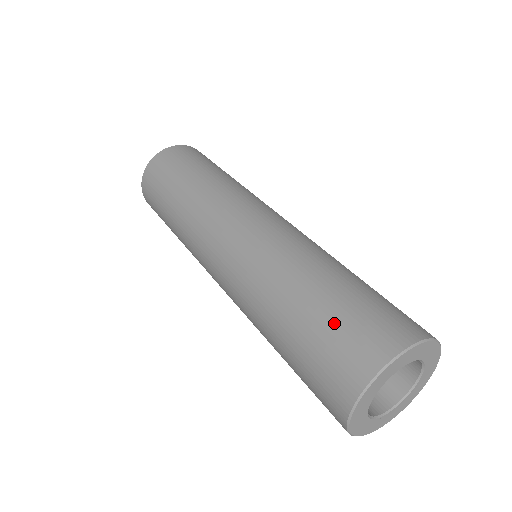
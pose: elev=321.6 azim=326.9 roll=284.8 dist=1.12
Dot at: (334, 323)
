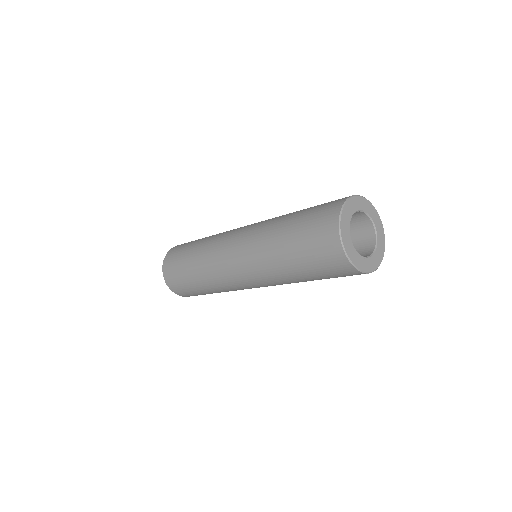
Dot at: (313, 210)
